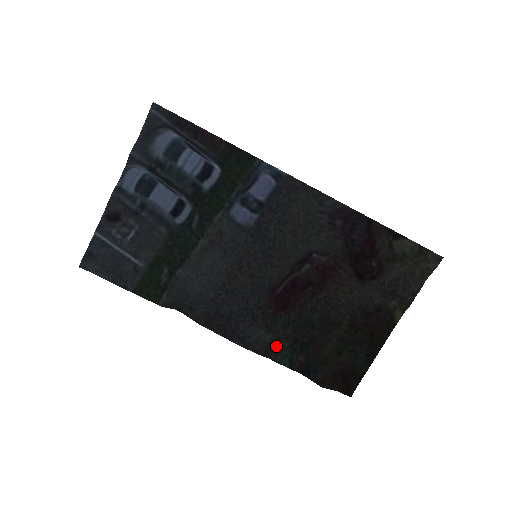
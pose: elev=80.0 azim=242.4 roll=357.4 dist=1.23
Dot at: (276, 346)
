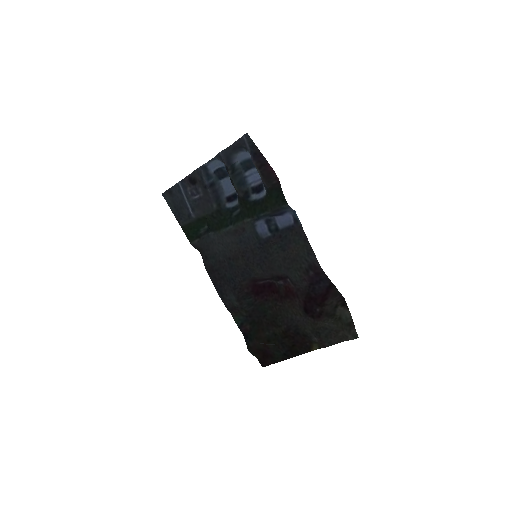
Dot at: (238, 311)
